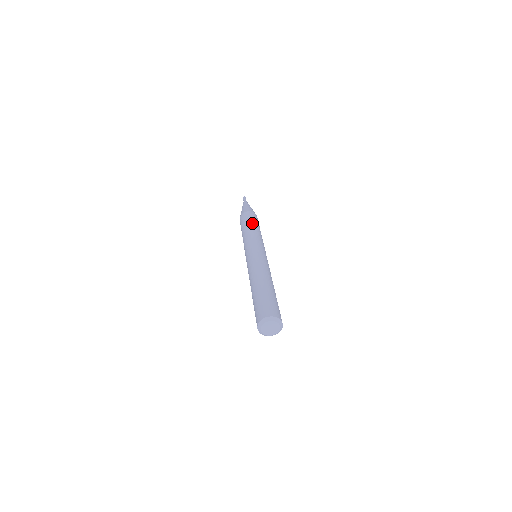
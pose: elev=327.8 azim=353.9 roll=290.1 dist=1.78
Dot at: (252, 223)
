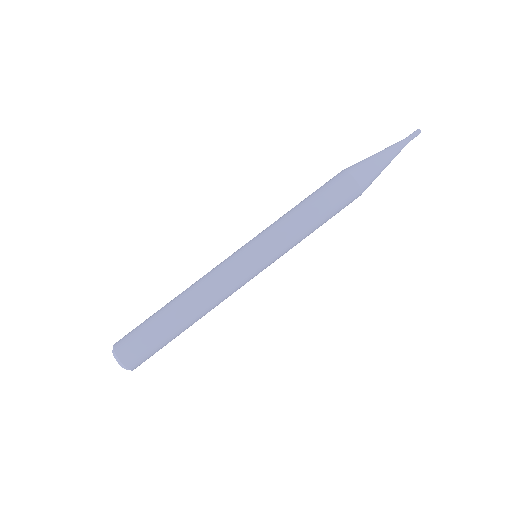
Dot at: (317, 204)
